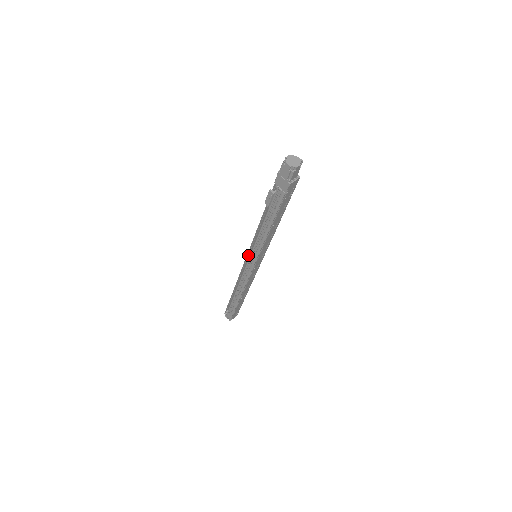
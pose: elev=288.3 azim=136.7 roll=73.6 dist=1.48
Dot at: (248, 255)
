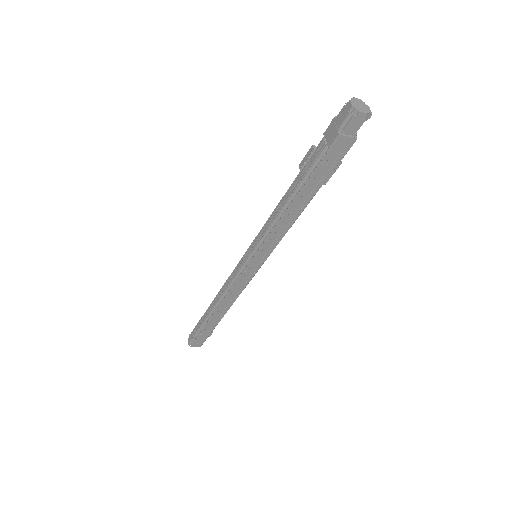
Dot at: occluded
